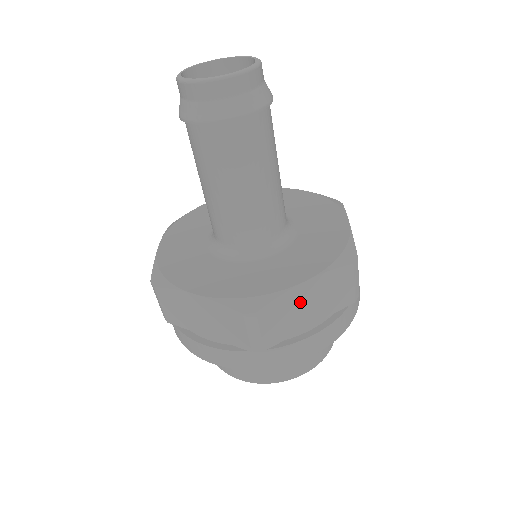
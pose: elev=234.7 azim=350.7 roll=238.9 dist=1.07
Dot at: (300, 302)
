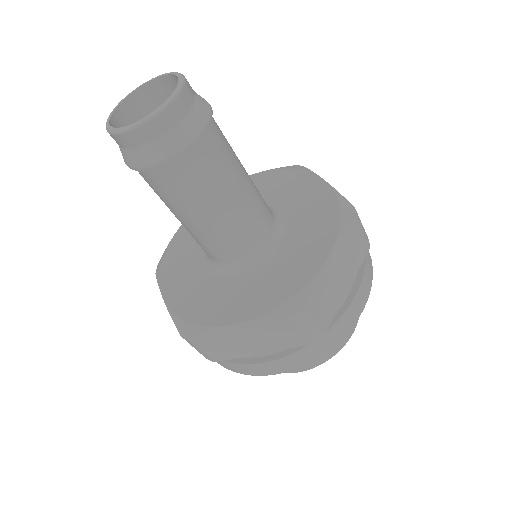
Dot at: (236, 337)
